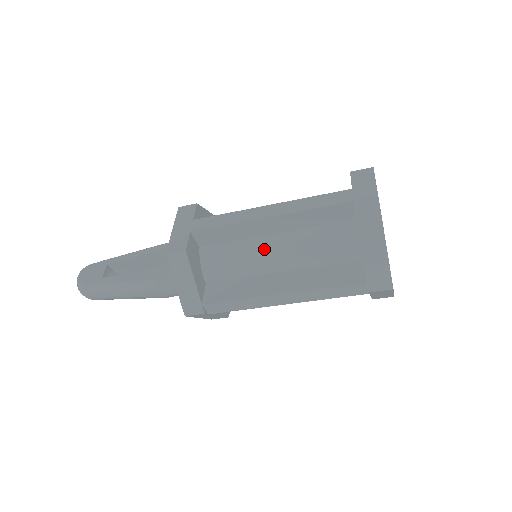
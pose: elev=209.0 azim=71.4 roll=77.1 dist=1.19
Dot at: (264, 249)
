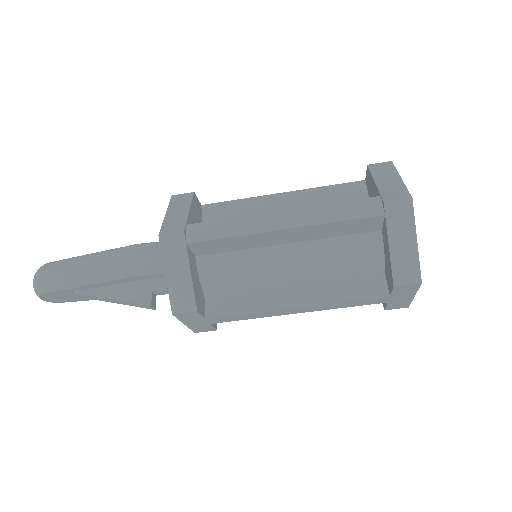
Dot at: occluded
